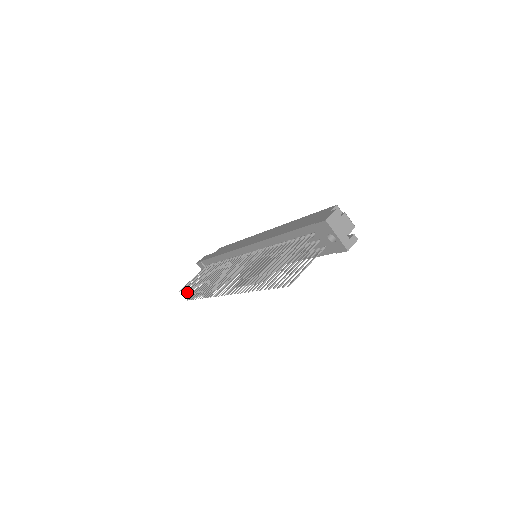
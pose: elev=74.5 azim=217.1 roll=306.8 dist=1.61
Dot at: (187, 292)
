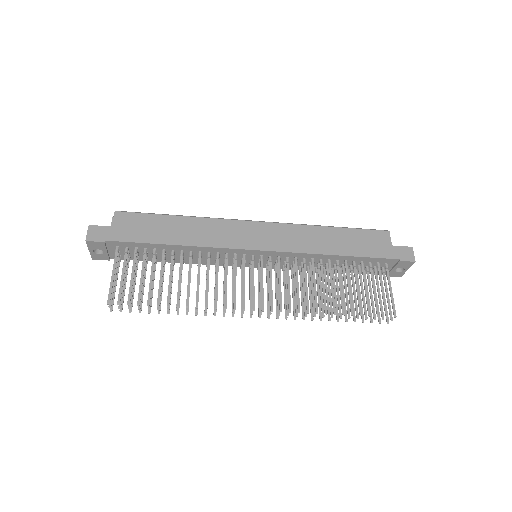
Dot at: occluded
